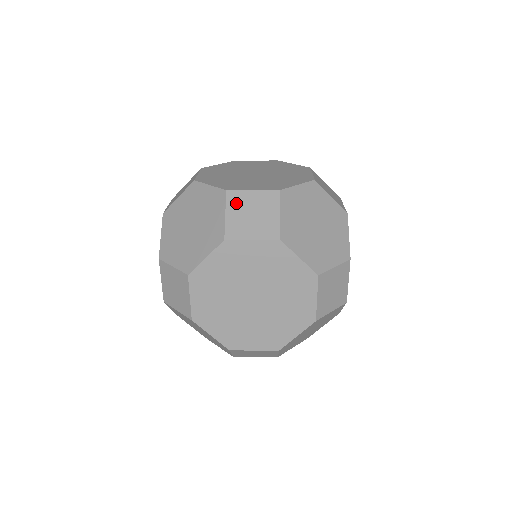
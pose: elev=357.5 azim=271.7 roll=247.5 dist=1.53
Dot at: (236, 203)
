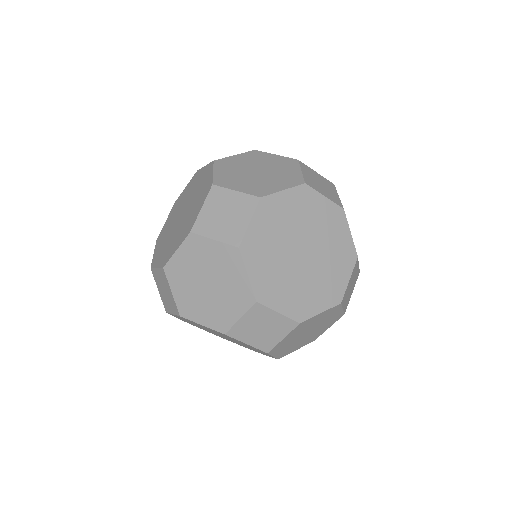
Dot at: (307, 170)
